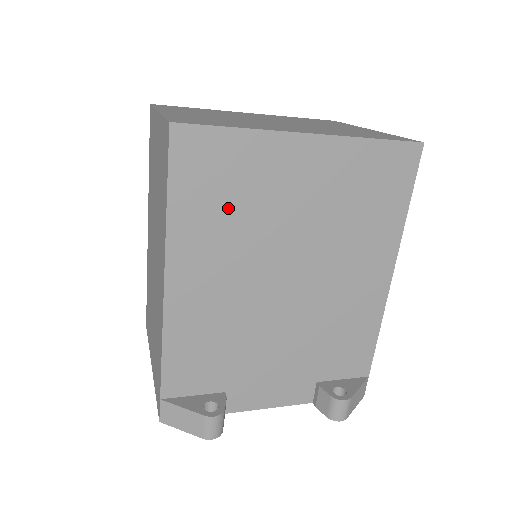
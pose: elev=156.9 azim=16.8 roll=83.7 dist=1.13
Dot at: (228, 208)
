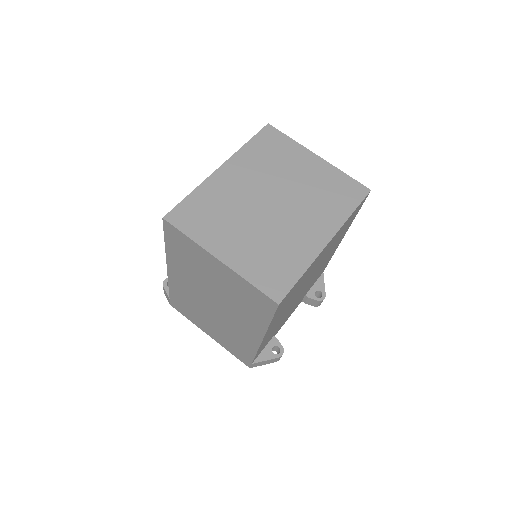
Dot at: occluded
